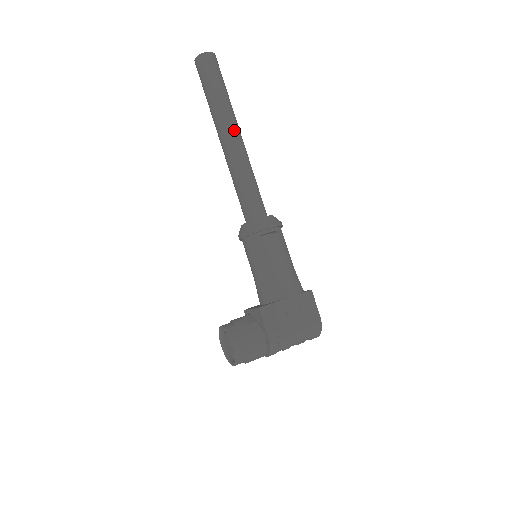
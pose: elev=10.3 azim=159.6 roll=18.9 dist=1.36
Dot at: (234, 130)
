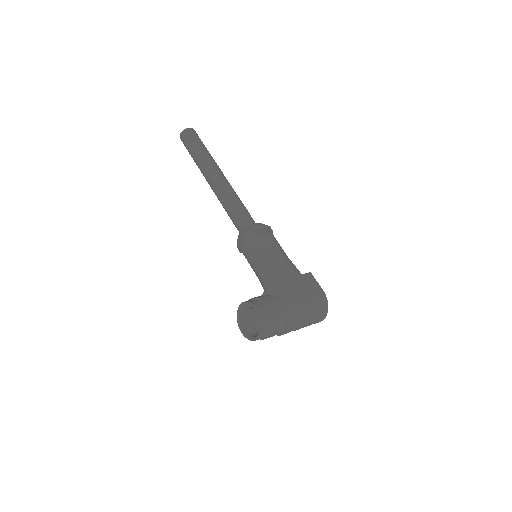
Dot at: (219, 171)
